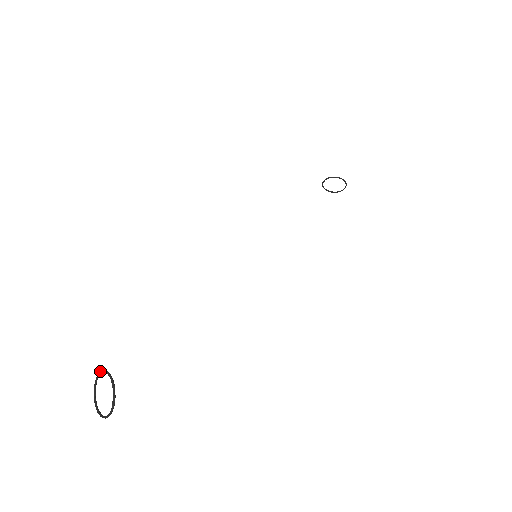
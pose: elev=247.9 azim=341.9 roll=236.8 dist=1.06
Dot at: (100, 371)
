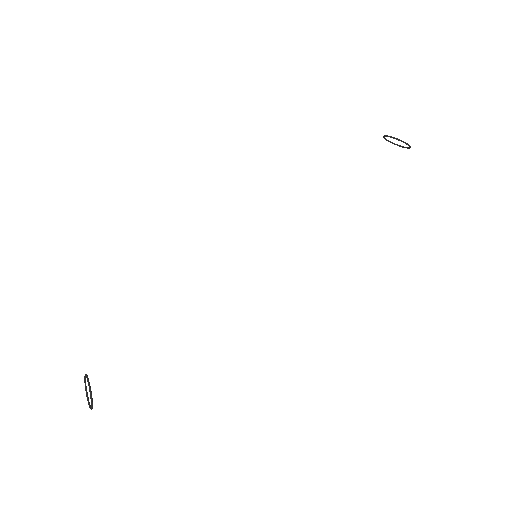
Dot at: (86, 376)
